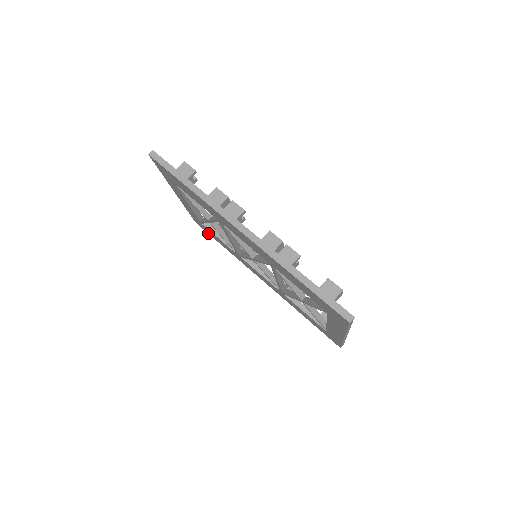
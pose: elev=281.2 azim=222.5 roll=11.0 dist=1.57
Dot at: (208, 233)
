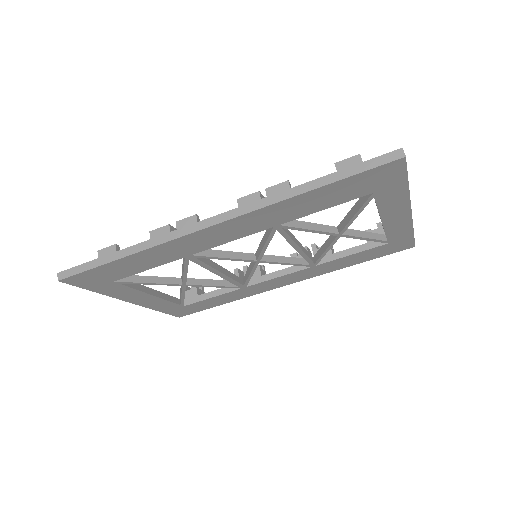
Dot at: (199, 311)
